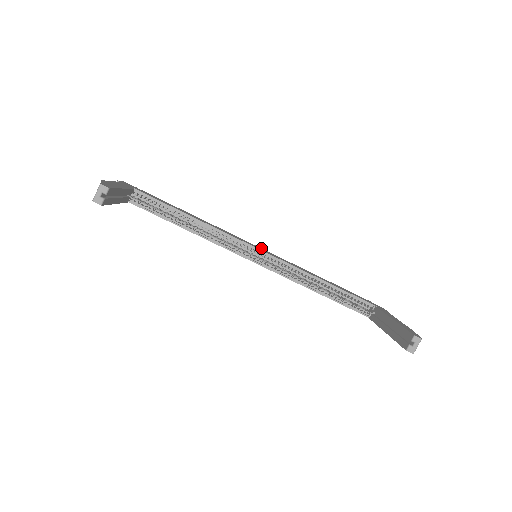
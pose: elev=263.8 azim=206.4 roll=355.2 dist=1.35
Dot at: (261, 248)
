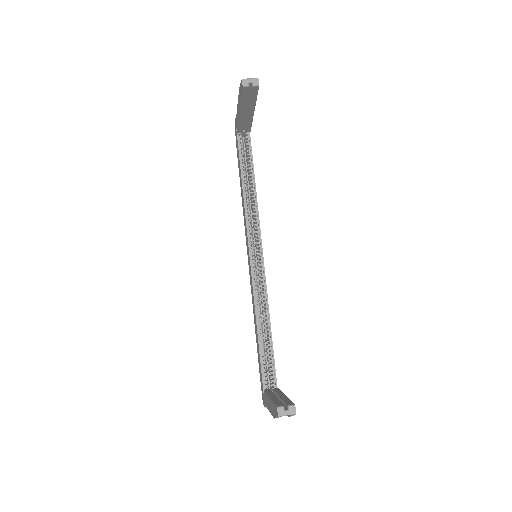
Dot at: occluded
